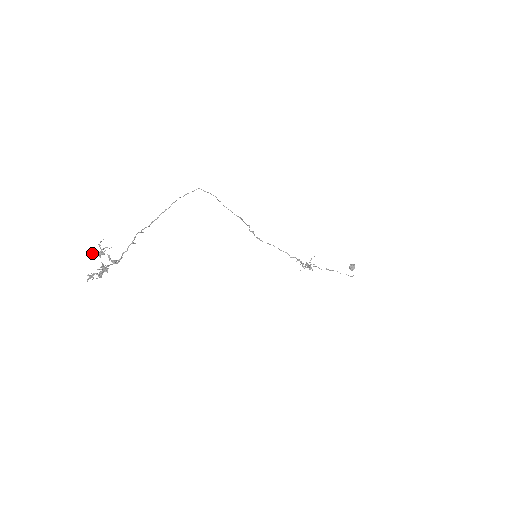
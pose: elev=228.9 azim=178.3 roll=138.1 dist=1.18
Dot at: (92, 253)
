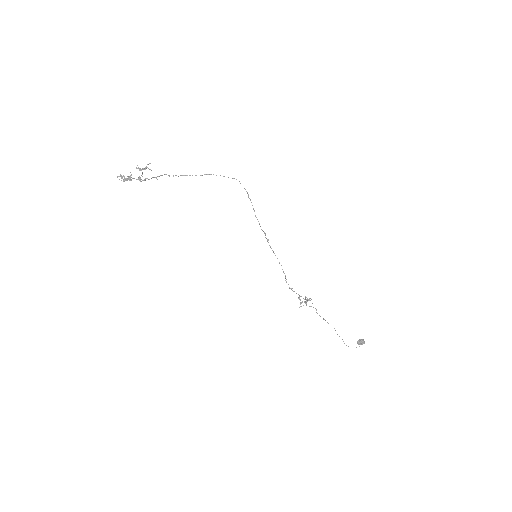
Dot at: (137, 165)
